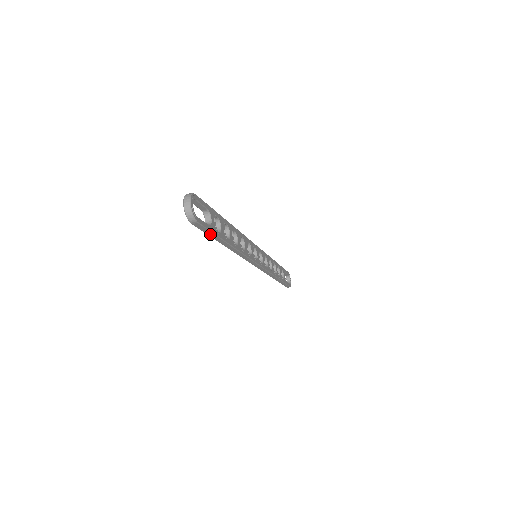
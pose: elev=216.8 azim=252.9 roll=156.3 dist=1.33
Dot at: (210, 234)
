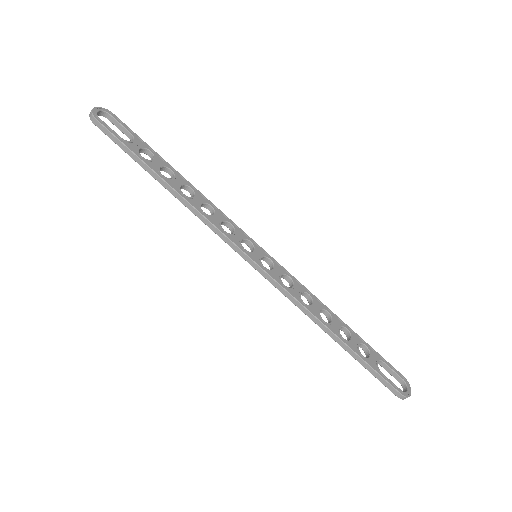
Dot at: (125, 149)
